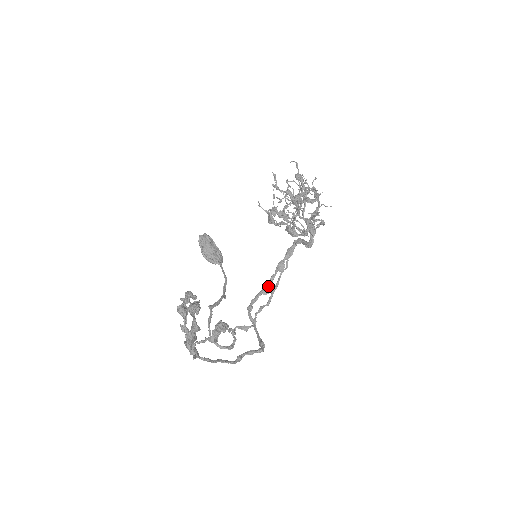
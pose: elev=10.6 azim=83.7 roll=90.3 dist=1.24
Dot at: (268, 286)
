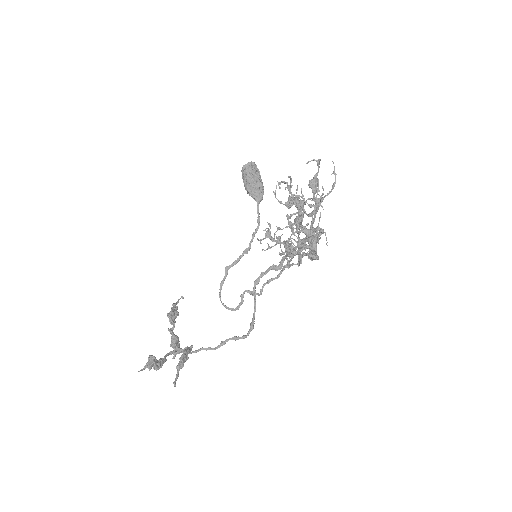
Dot at: occluded
